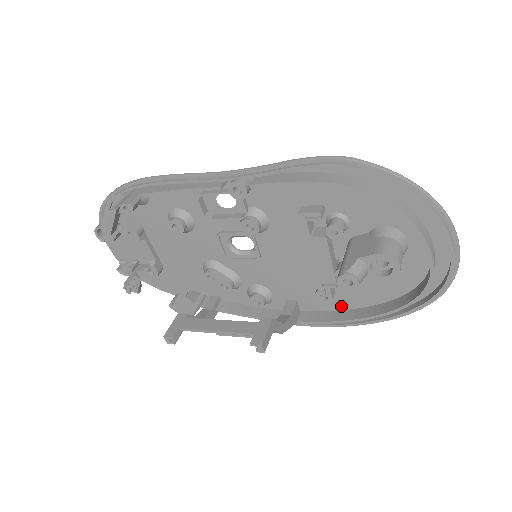
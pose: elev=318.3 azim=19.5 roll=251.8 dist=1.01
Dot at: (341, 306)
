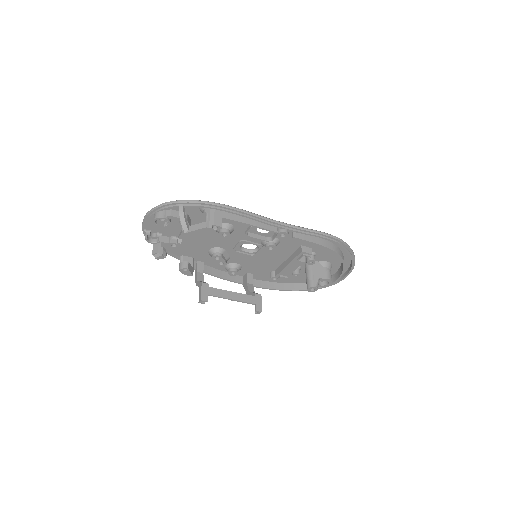
Dot at: occluded
